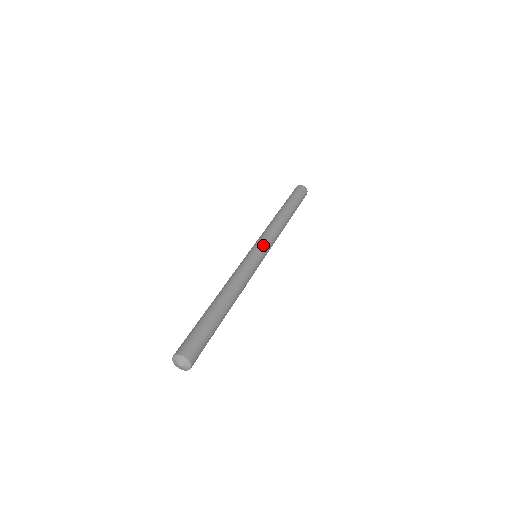
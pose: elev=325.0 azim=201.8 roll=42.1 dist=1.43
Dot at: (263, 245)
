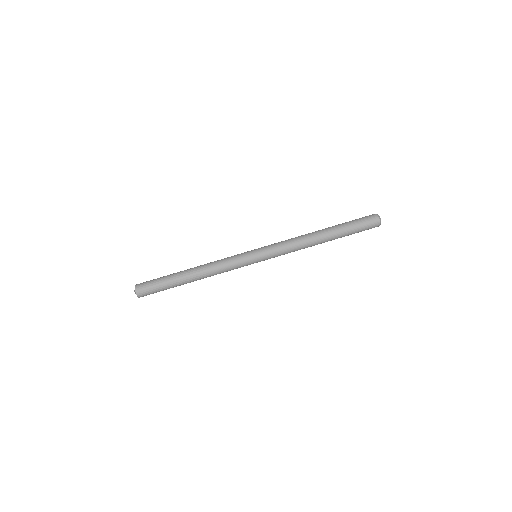
Dot at: (264, 252)
